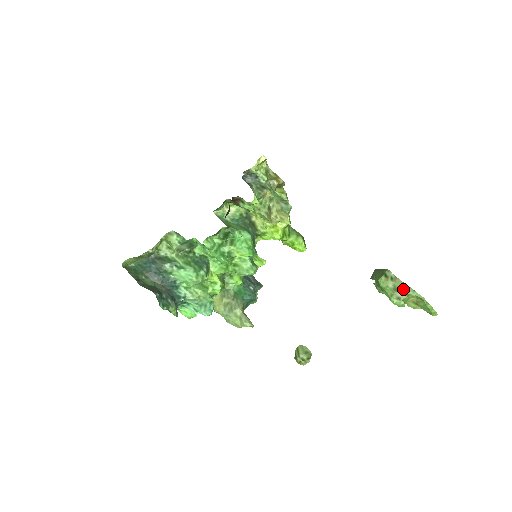
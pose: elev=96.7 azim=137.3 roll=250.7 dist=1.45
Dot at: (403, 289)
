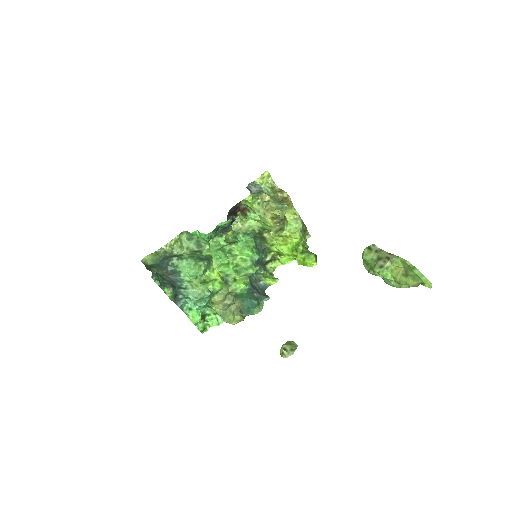
Dot at: (386, 257)
